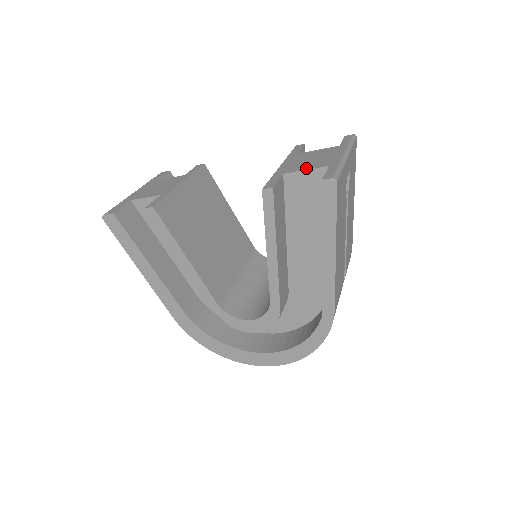
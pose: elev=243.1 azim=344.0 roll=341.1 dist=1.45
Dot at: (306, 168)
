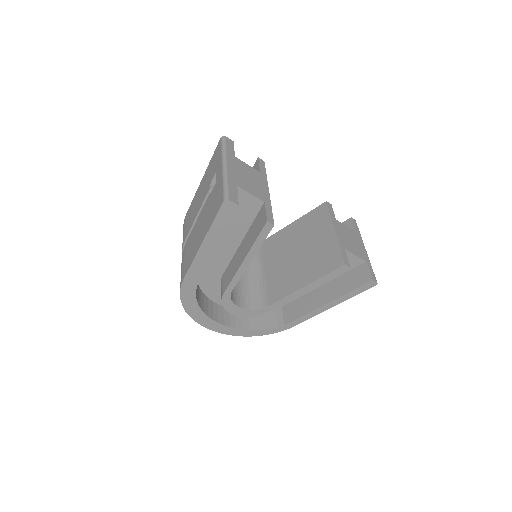
Dot at: (355, 253)
